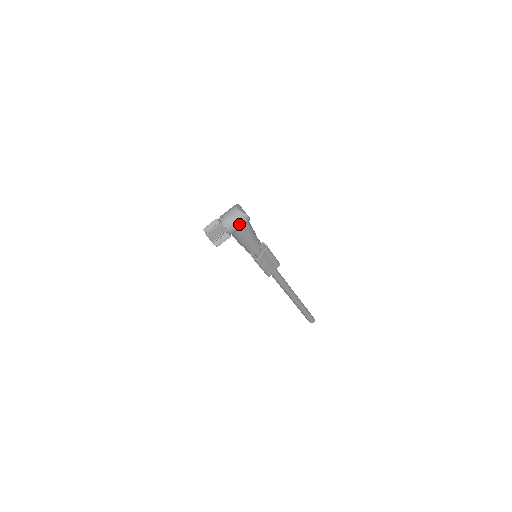
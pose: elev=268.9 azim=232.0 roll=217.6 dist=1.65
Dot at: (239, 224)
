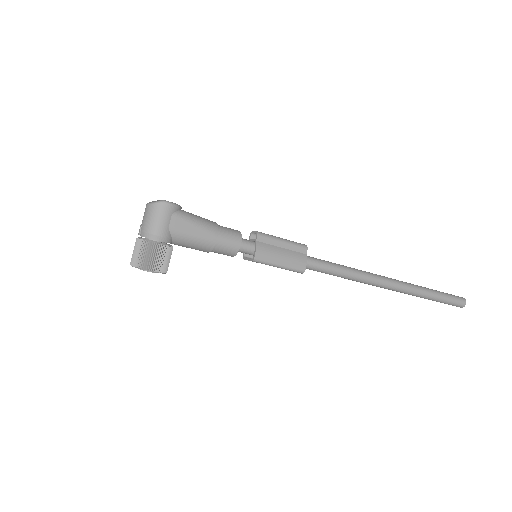
Dot at: (162, 220)
